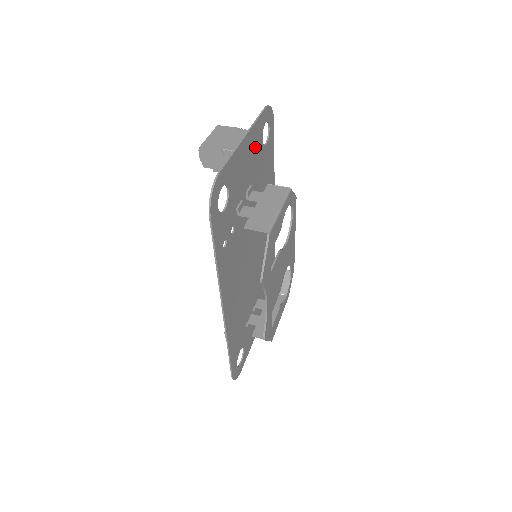
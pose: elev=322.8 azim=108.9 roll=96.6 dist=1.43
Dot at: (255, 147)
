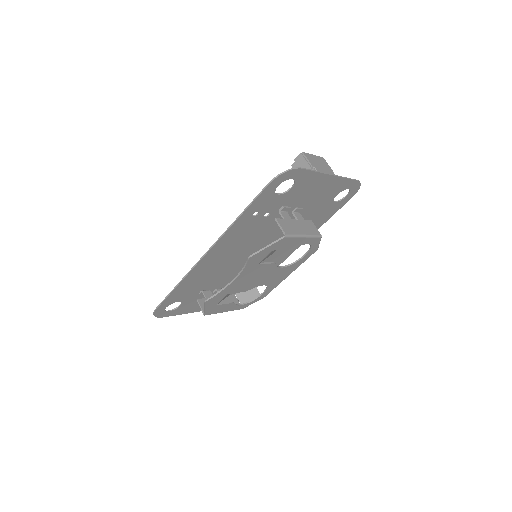
Dot at: (329, 192)
